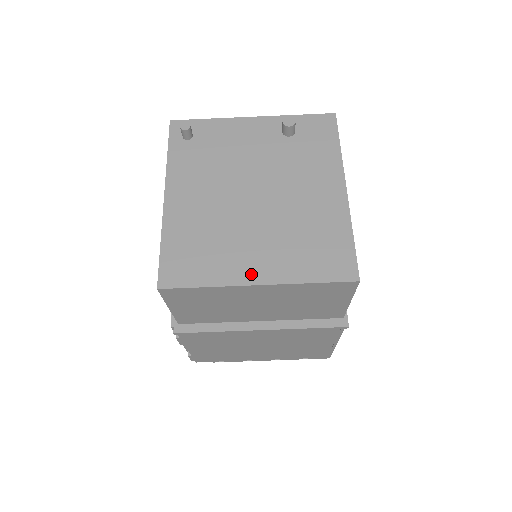
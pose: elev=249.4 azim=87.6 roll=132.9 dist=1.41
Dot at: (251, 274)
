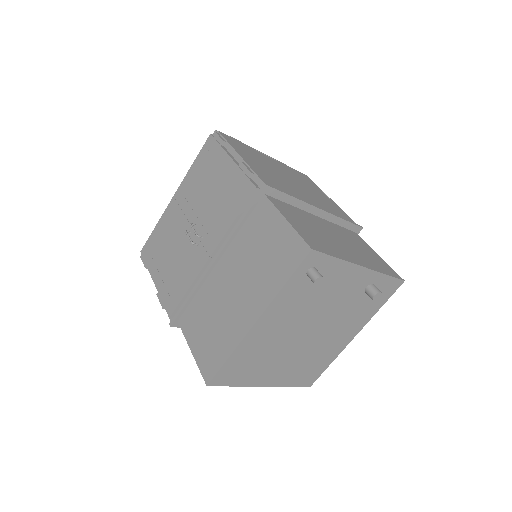
Dot at: (265, 381)
